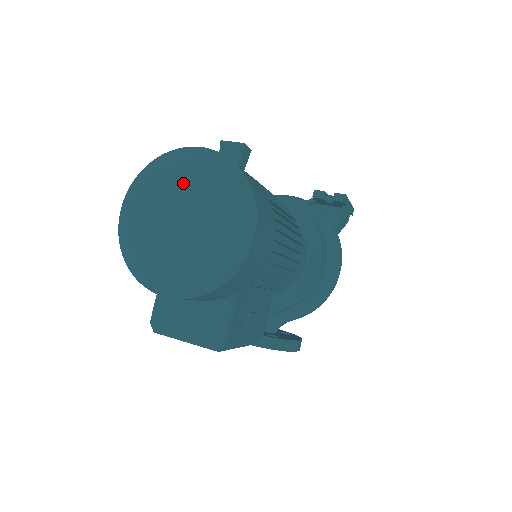
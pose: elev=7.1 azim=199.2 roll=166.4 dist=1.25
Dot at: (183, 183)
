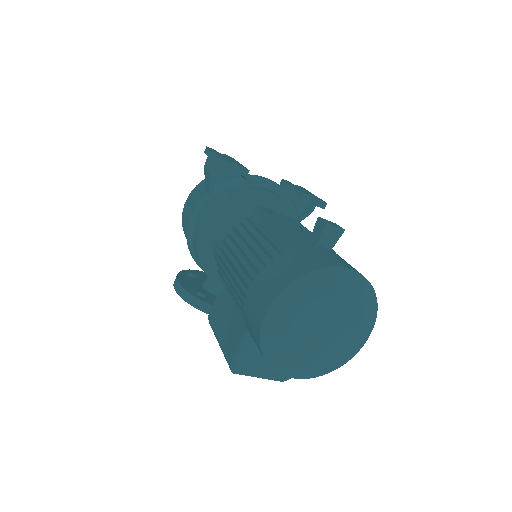
Dot at: (340, 307)
